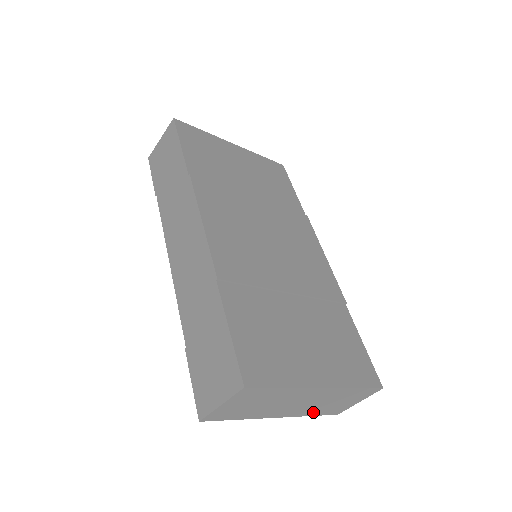
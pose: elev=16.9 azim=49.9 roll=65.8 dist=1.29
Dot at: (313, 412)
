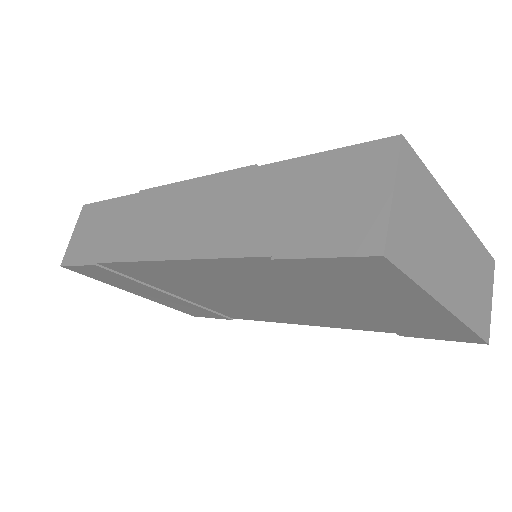
Dot at: (470, 314)
